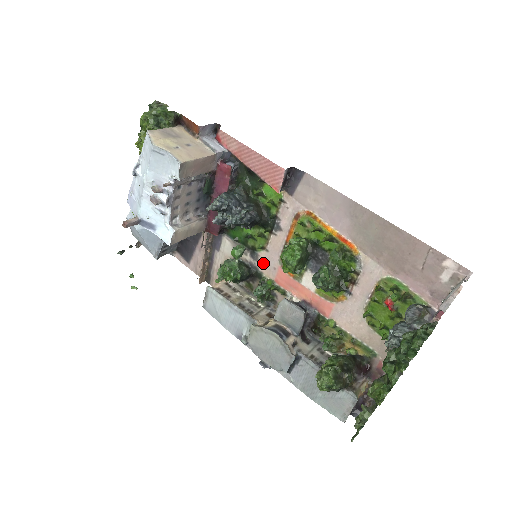
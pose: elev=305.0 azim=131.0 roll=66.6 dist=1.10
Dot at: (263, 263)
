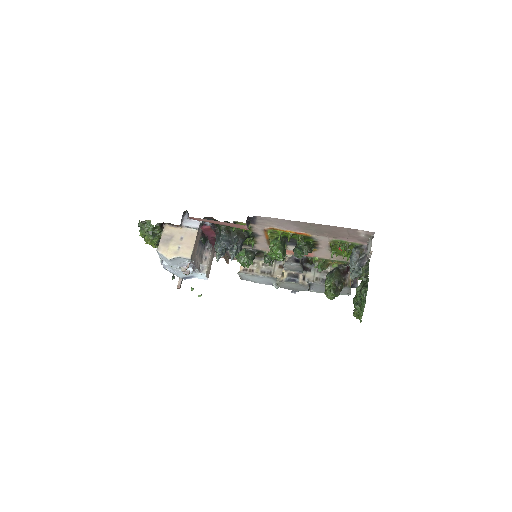
Dot at: (259, 248)
